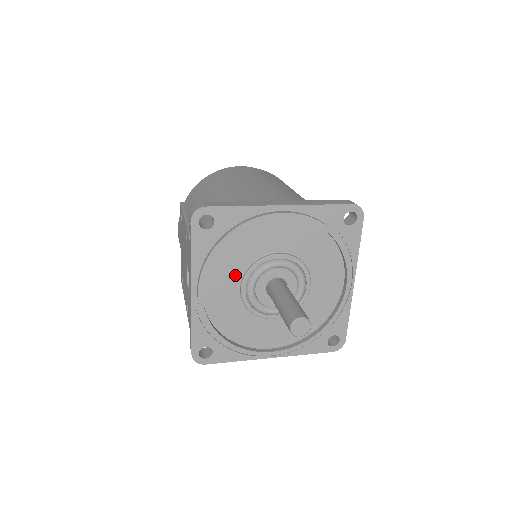
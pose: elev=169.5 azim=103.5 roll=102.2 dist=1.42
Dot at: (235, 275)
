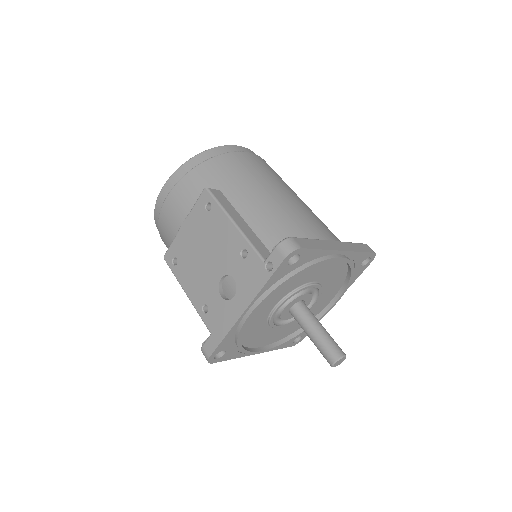
Dot at: (279, 297)
